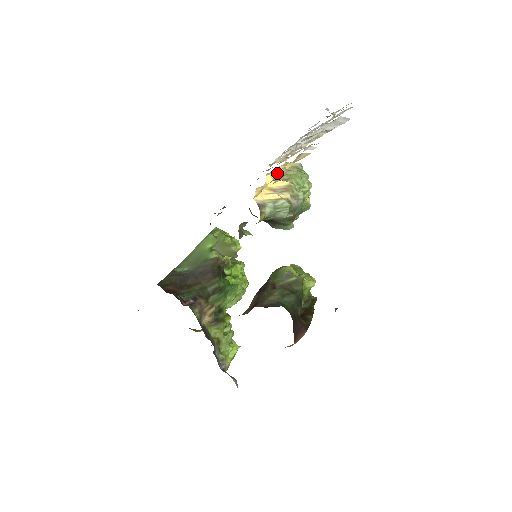
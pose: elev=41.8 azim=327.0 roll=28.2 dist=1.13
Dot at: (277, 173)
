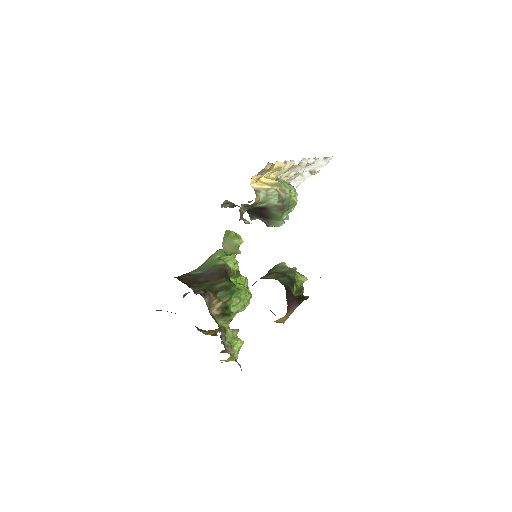
Dot at: occluded
